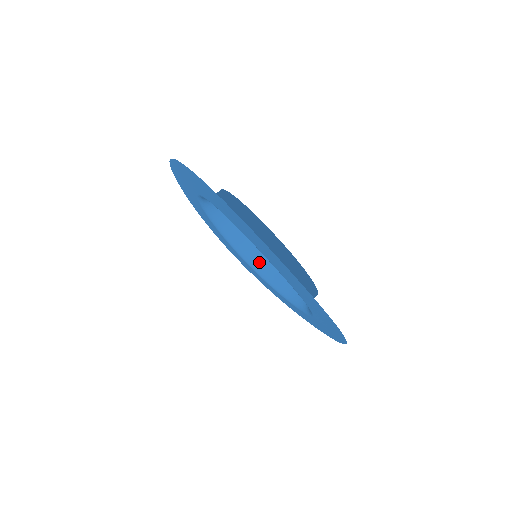
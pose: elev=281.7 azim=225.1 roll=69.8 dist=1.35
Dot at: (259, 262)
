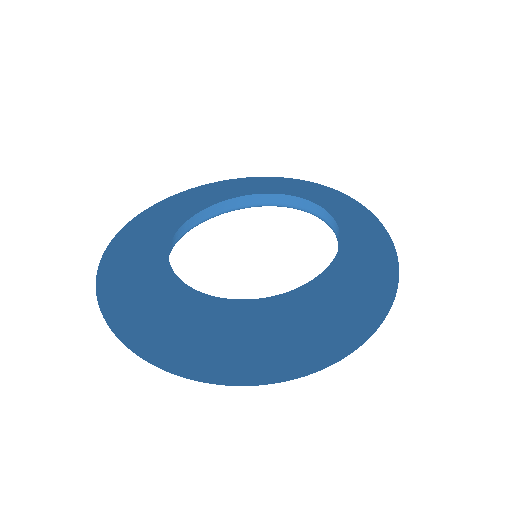
Dot at: (238, 207)
